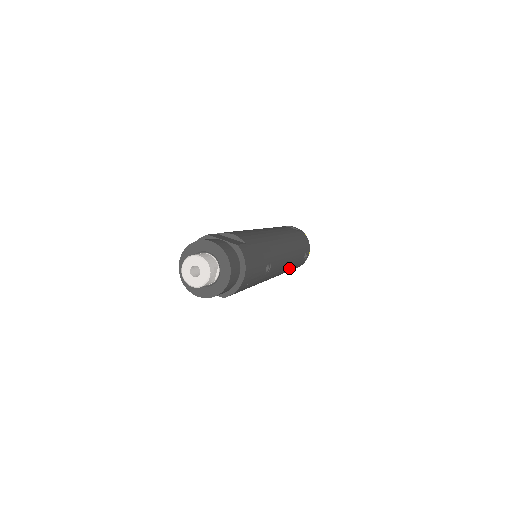
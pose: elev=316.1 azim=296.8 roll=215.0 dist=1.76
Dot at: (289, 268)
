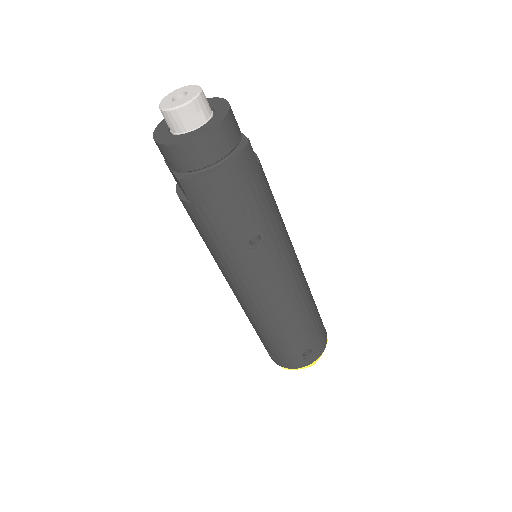
Dot at: (278, 325)
